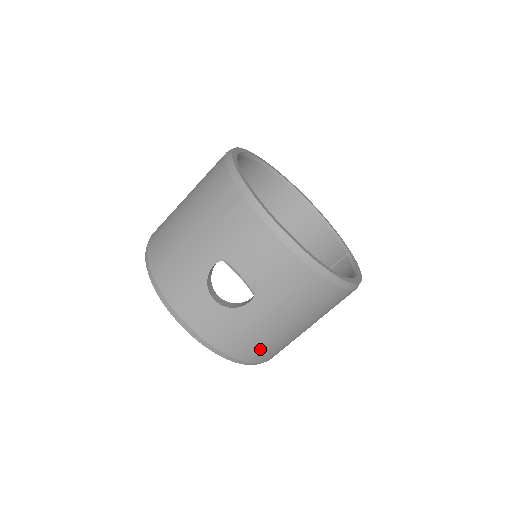
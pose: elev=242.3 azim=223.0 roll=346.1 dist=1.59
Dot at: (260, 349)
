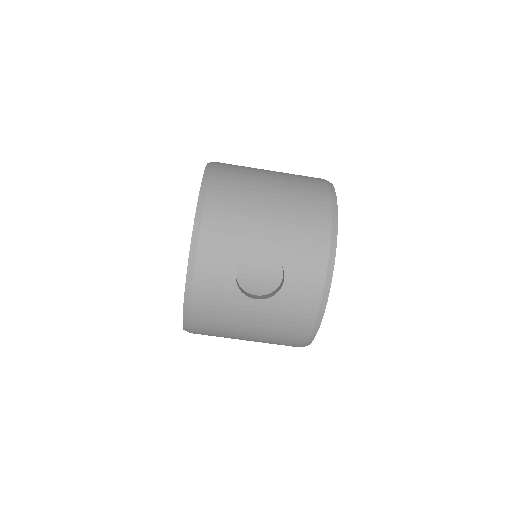
Dot at: (210, 327)
